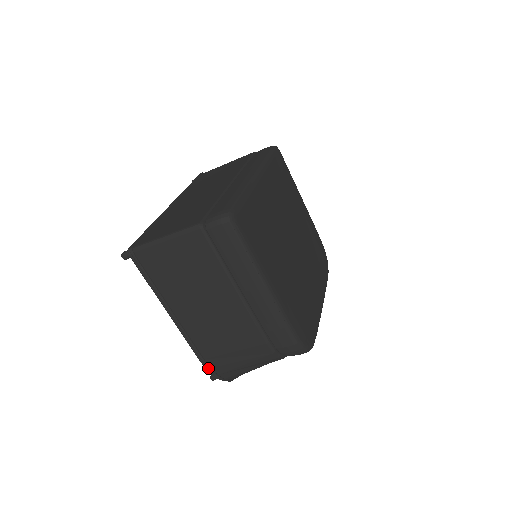
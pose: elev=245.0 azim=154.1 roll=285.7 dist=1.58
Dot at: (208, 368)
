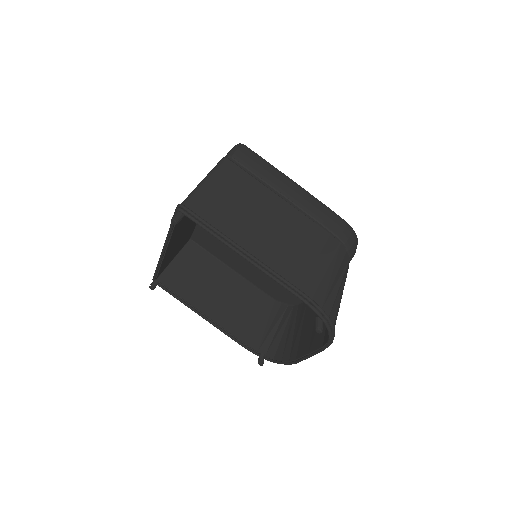
Dot at: (310, 299)
